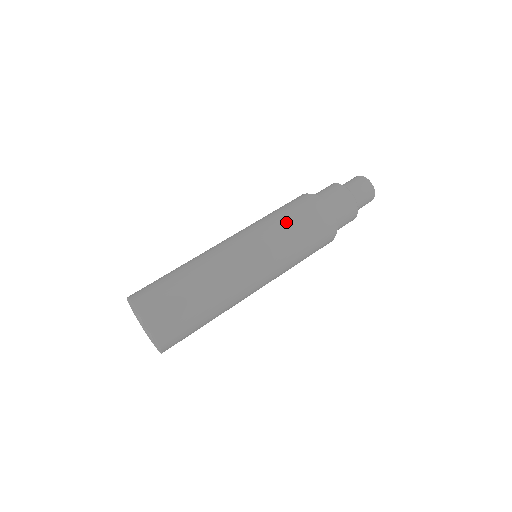
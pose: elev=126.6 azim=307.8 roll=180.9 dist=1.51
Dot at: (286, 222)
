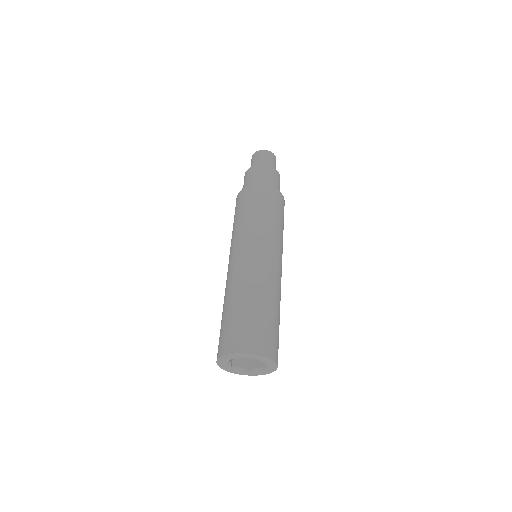
Dot at: (272, 218)
